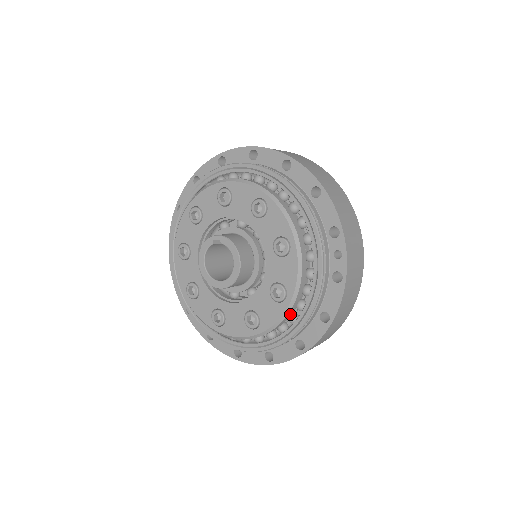
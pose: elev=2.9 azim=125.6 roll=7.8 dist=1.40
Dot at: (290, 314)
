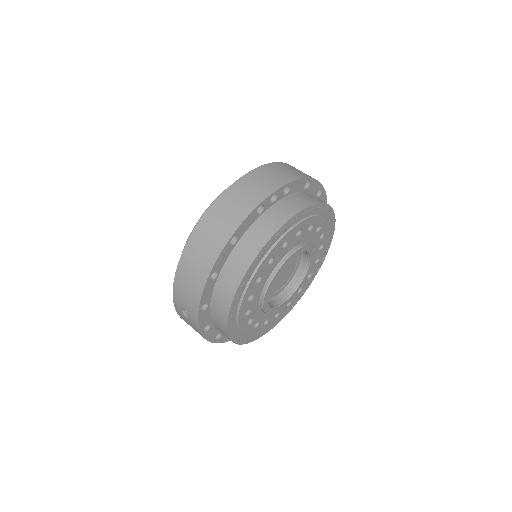
Dot at: occluded
